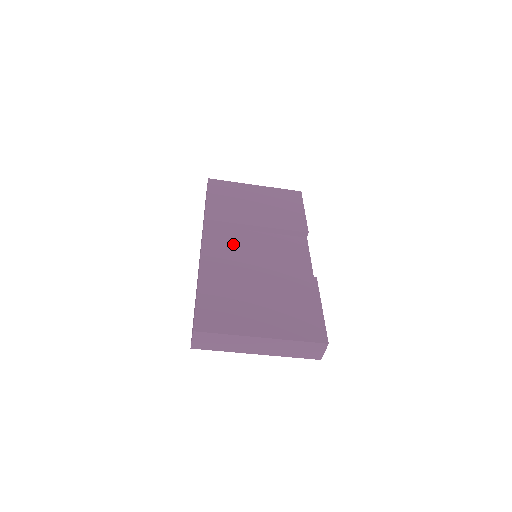
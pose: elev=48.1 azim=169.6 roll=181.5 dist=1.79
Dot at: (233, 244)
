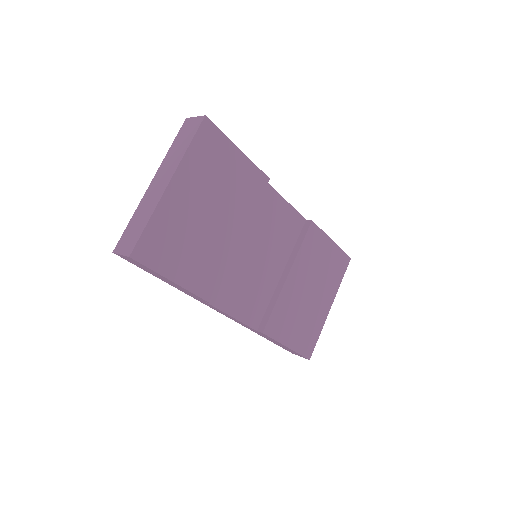
Dot at: (243, 279)
